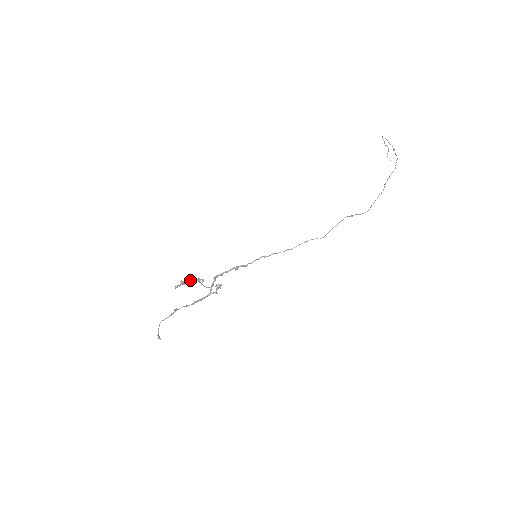
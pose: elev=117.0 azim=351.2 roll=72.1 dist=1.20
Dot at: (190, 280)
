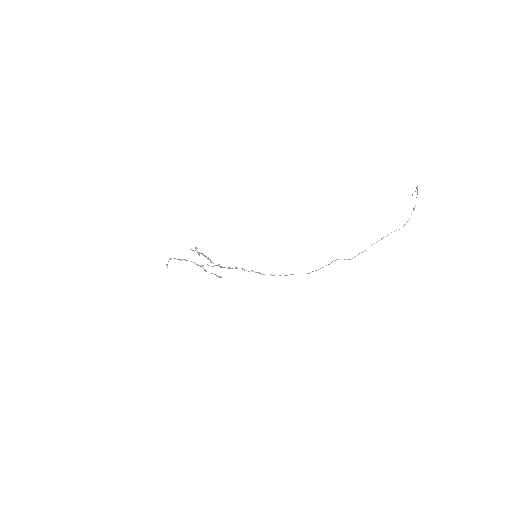
Dot at: (202, 254)
